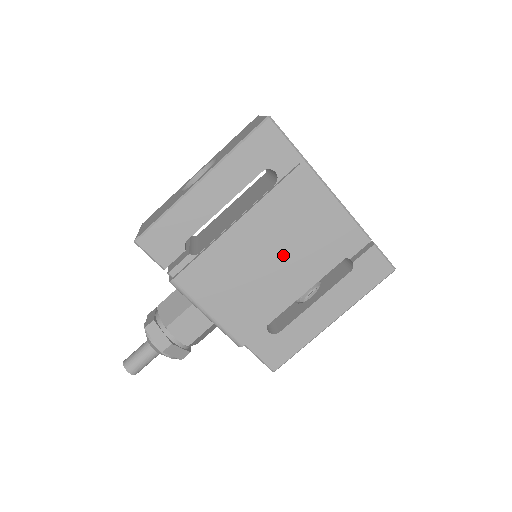
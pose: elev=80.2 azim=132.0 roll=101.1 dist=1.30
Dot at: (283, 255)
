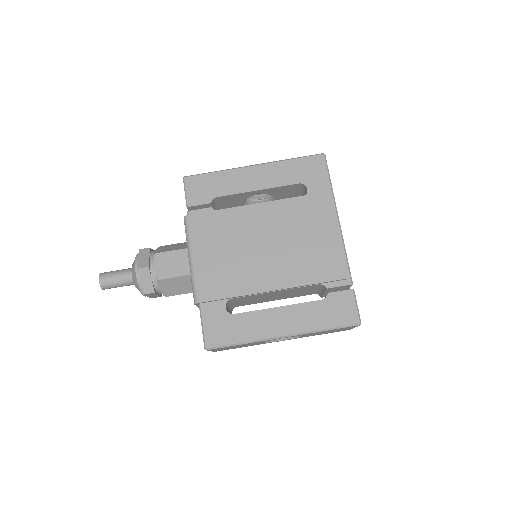
Dot at: (277, 248)
